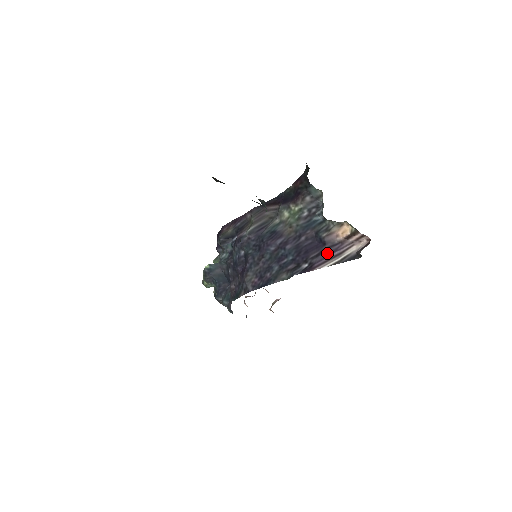
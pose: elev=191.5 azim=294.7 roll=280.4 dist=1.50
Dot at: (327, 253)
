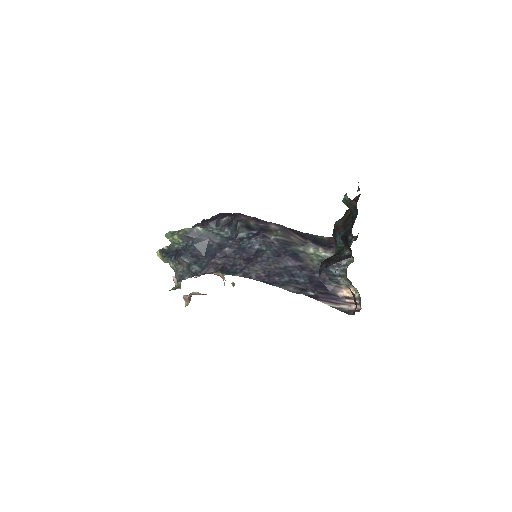
Dot at: (329, 297)
